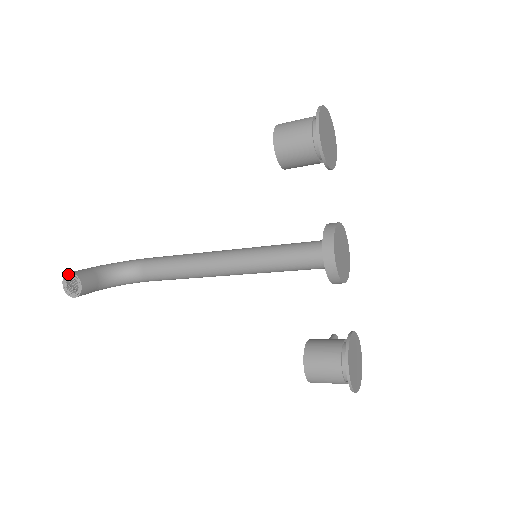
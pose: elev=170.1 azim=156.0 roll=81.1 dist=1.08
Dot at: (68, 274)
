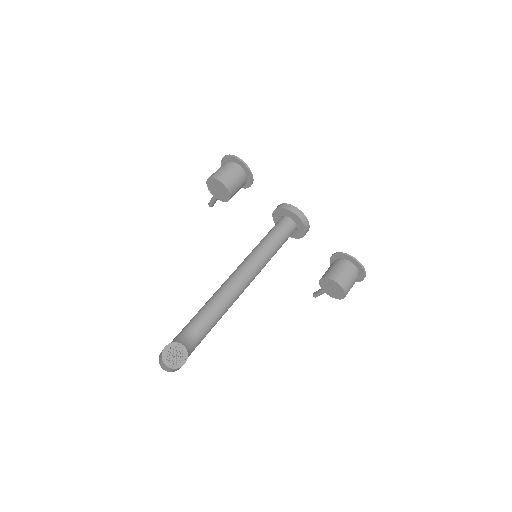
Dot at: (164, 349)
